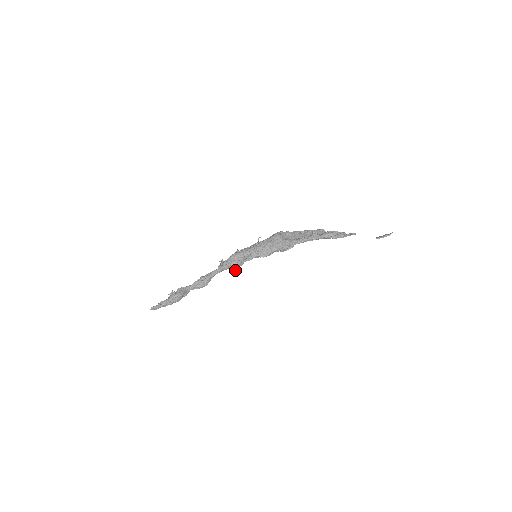
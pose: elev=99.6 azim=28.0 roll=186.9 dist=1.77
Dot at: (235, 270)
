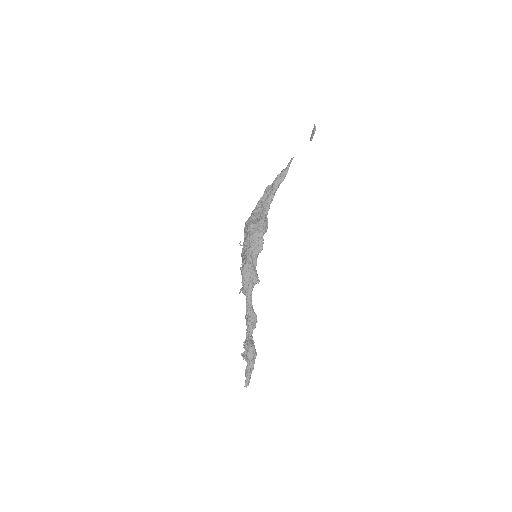
Dot at: (258, 281)
